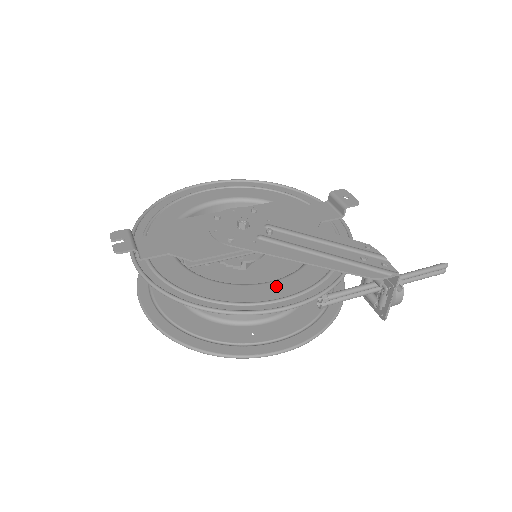
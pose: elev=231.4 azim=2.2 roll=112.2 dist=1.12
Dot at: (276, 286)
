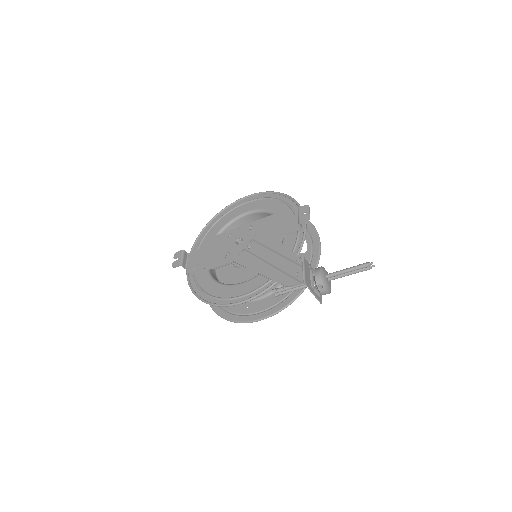
Dot at: (242, 287)
